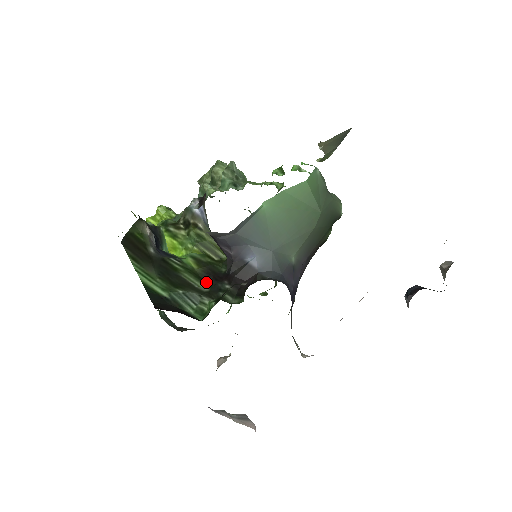
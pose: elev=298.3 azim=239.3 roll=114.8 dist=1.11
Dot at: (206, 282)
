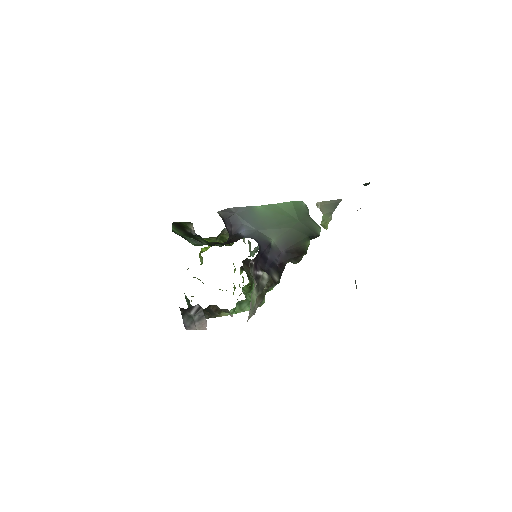
Dot at: occluded
